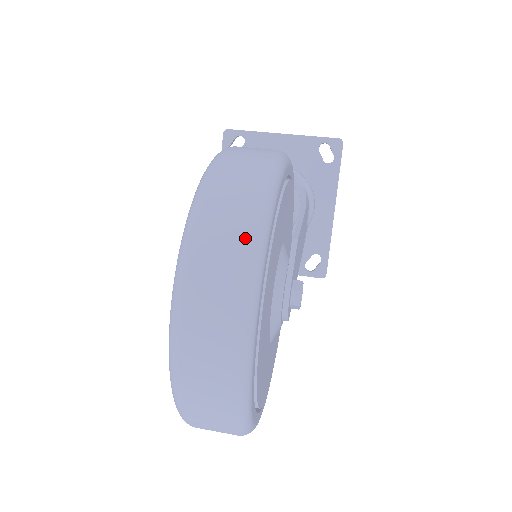
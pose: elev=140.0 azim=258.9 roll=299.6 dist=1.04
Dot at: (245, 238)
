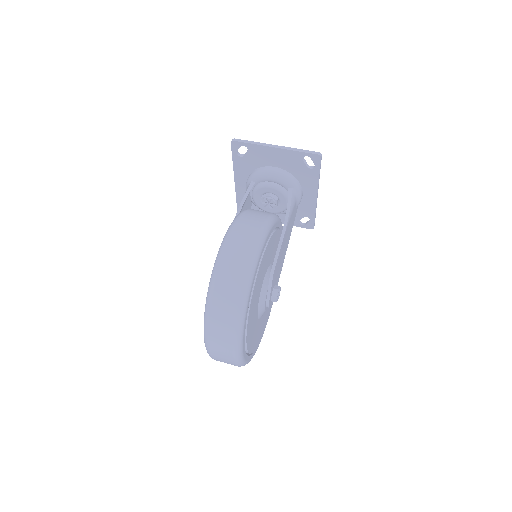
Dot at: (232, 327)
